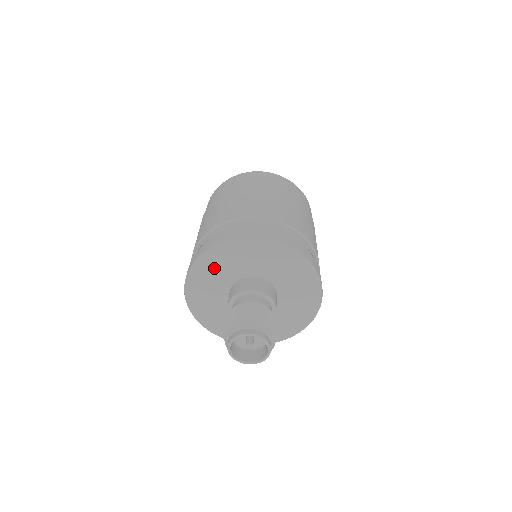
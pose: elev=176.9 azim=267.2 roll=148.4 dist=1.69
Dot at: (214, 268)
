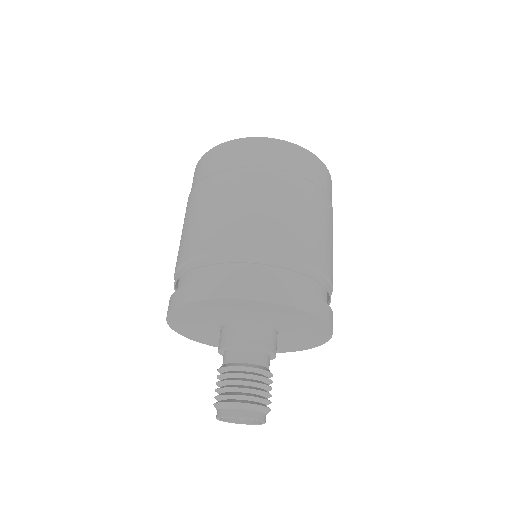
Dot at: (201, 313)
